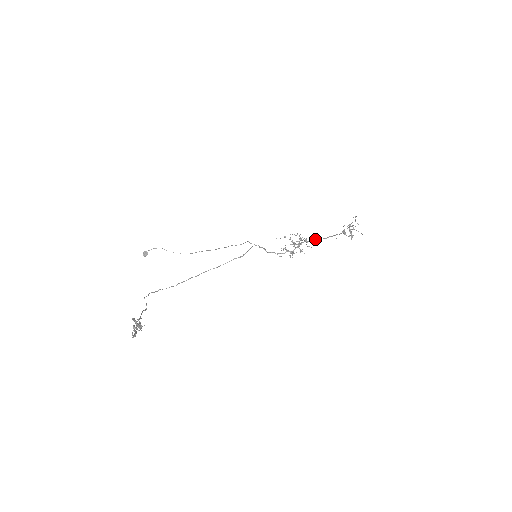
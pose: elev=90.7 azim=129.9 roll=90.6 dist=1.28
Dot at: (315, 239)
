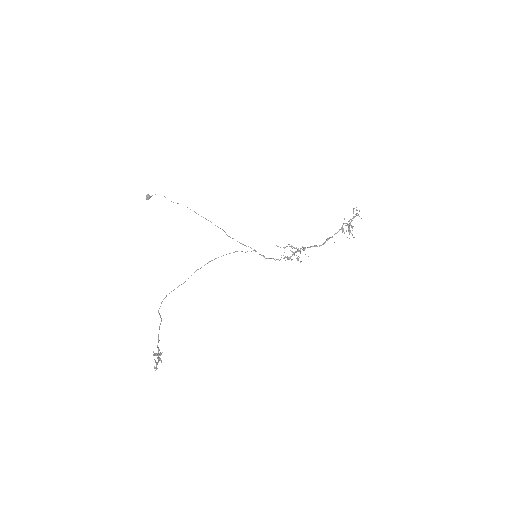
Dot at: (313, 246)
